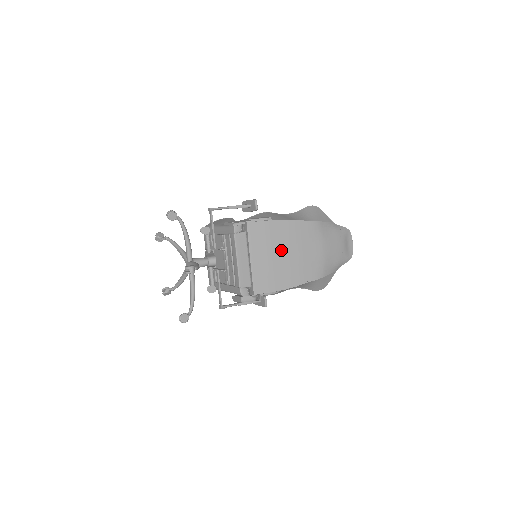
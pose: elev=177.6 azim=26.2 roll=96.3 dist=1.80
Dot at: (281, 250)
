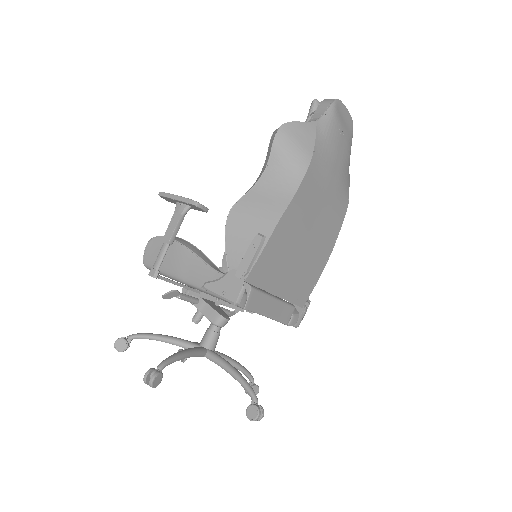
Dot at: (299, 246)
